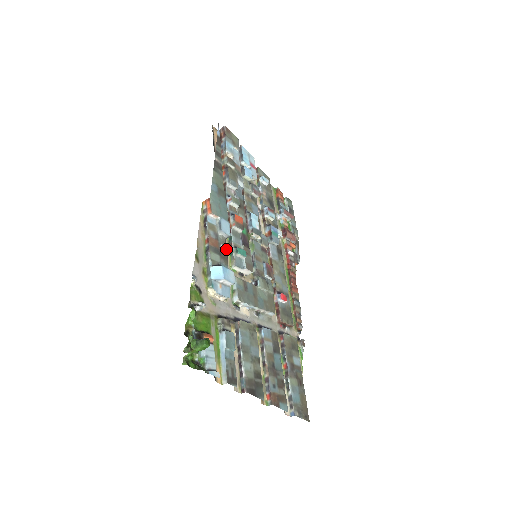
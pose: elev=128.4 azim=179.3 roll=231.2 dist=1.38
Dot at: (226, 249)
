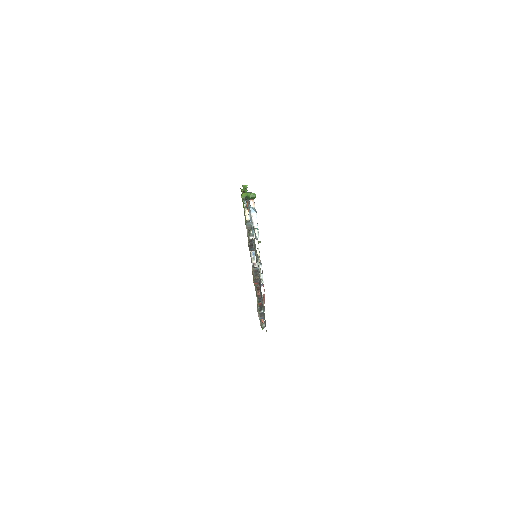
Dot at: occluded
